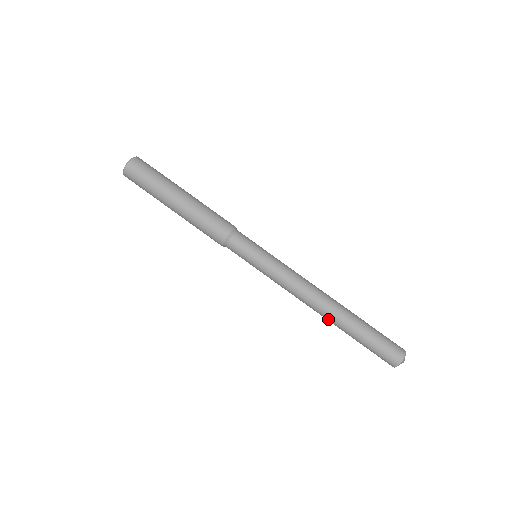
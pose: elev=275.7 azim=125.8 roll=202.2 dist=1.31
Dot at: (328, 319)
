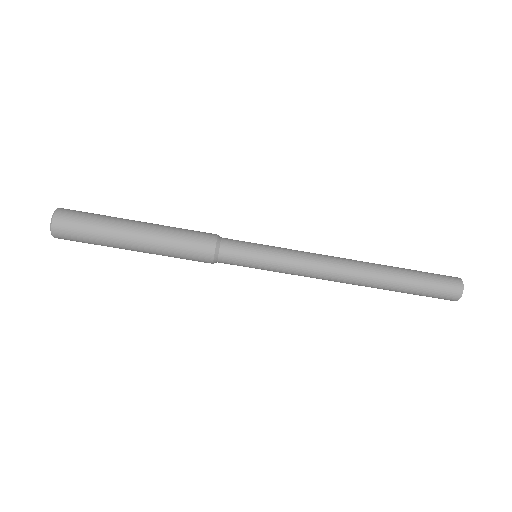
Dot at: (368, 284)
